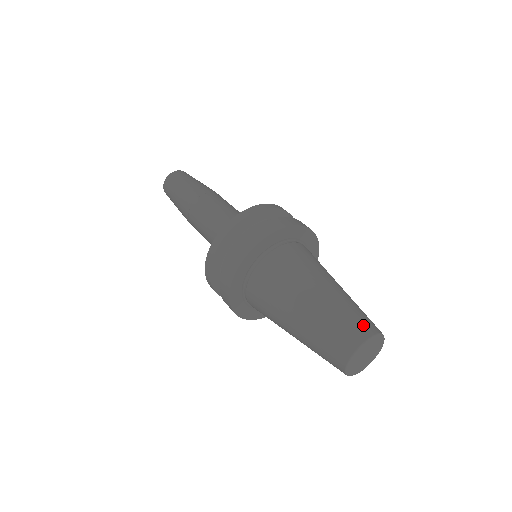
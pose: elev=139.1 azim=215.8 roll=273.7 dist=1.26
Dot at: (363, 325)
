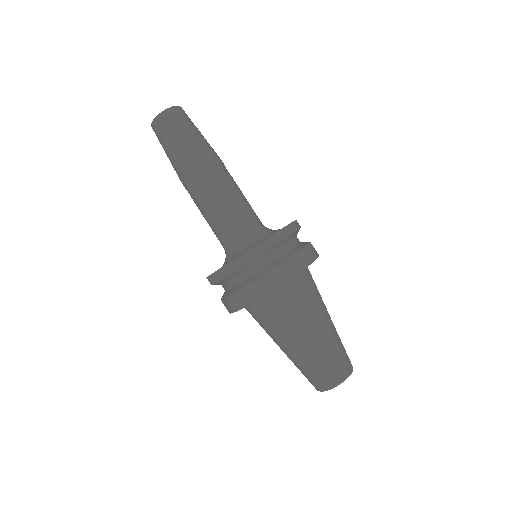
Dot at: (348, 361)
